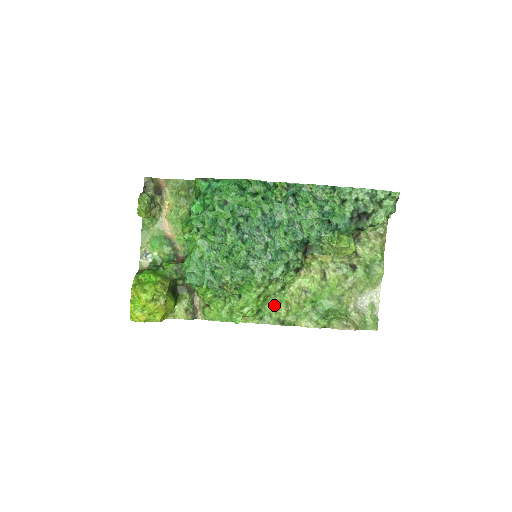
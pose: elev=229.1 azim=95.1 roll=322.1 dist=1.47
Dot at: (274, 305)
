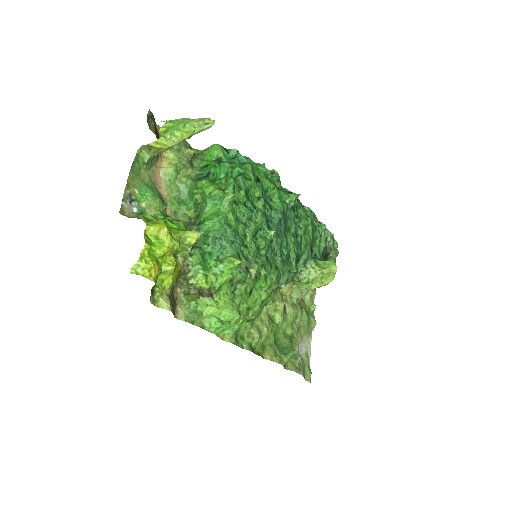
Dot at: (247, 326)
